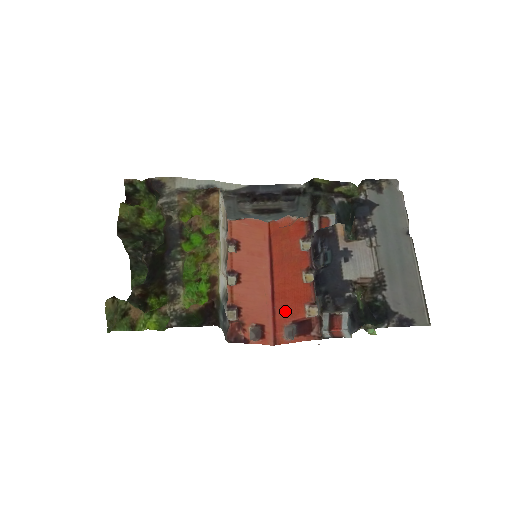
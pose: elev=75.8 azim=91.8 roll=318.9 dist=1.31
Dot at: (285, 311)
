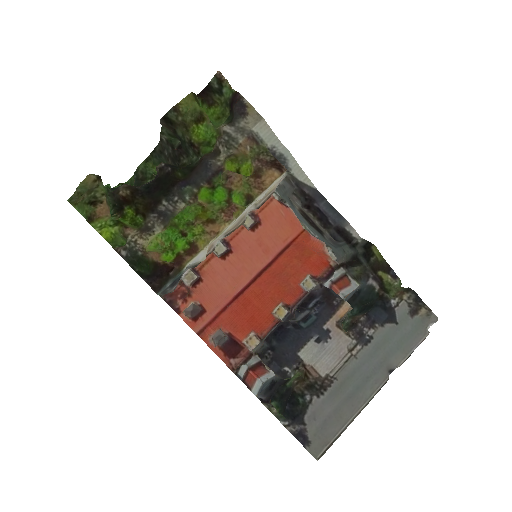
Dot at: (233, 318)
